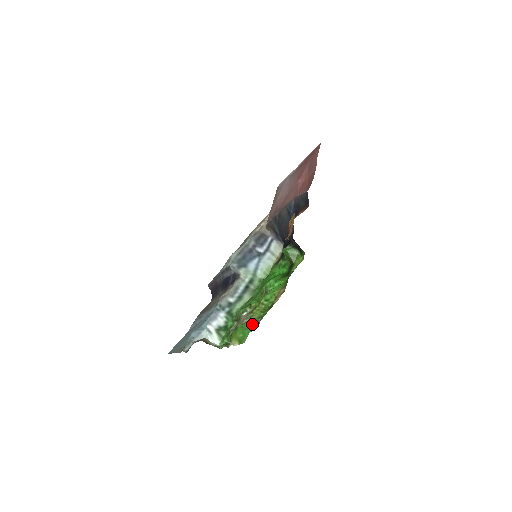
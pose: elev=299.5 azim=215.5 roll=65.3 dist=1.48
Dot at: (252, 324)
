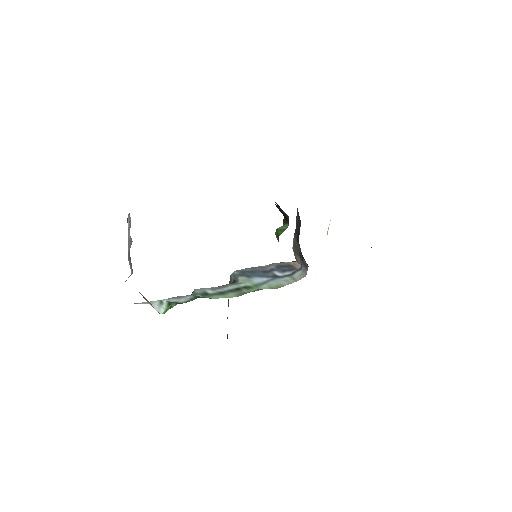
Dot at: occluded
